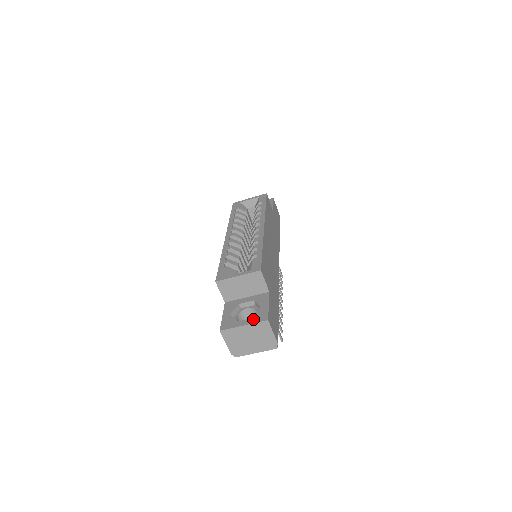
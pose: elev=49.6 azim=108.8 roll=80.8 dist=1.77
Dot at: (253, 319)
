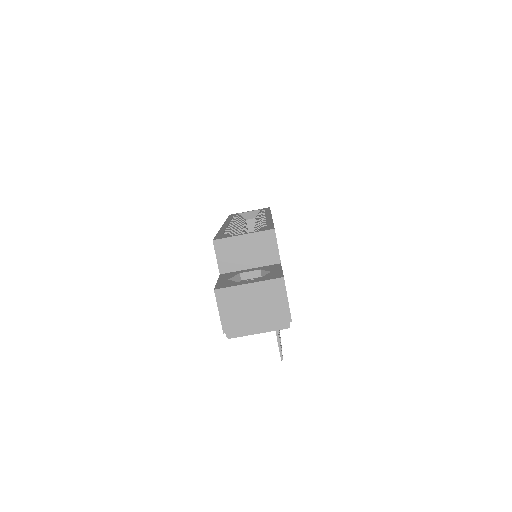
Dot at: (262, 278)
